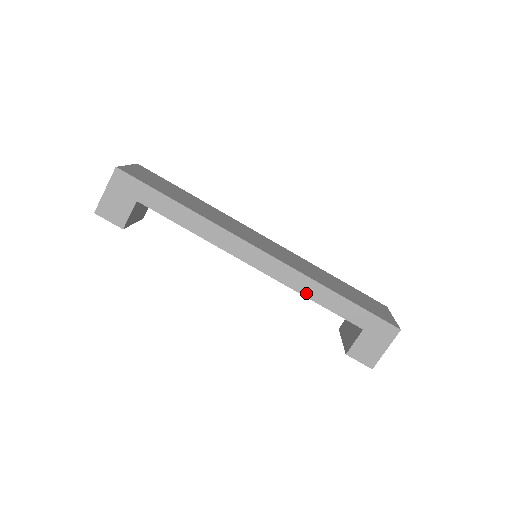
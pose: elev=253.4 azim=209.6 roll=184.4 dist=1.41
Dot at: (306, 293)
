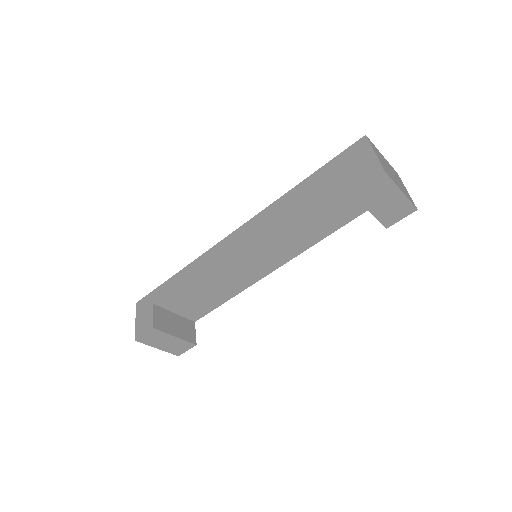
Dot at: (281, 210)
